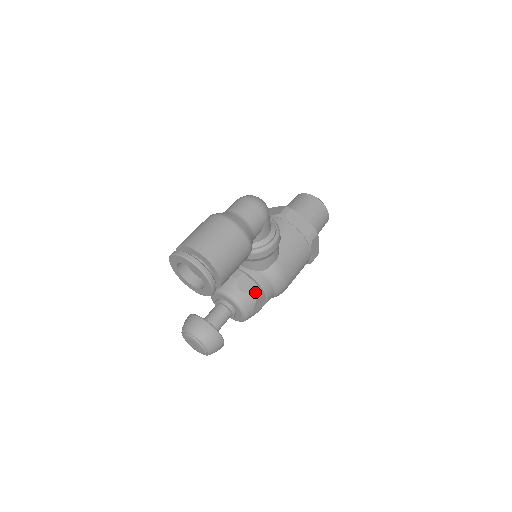
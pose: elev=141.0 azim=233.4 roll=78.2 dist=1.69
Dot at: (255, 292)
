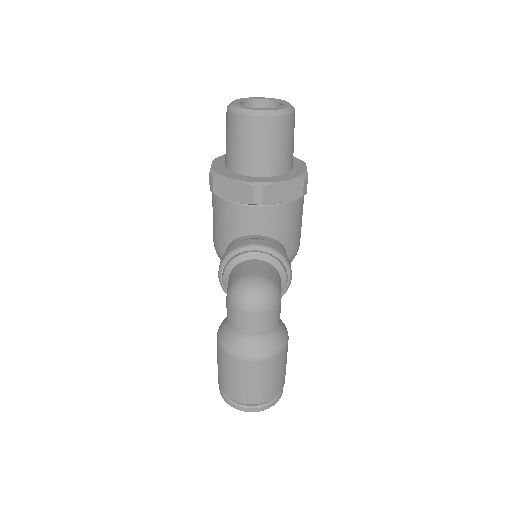
Dot at: occluded
